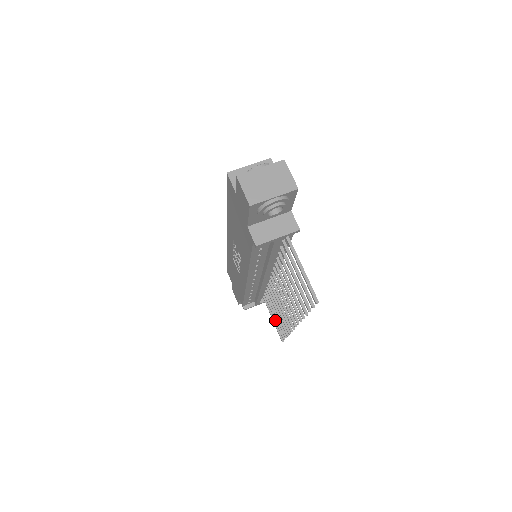
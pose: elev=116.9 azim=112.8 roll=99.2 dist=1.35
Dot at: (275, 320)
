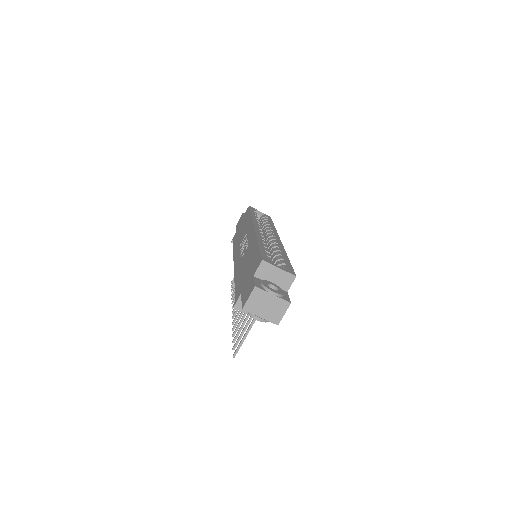
Dot at: occluded
